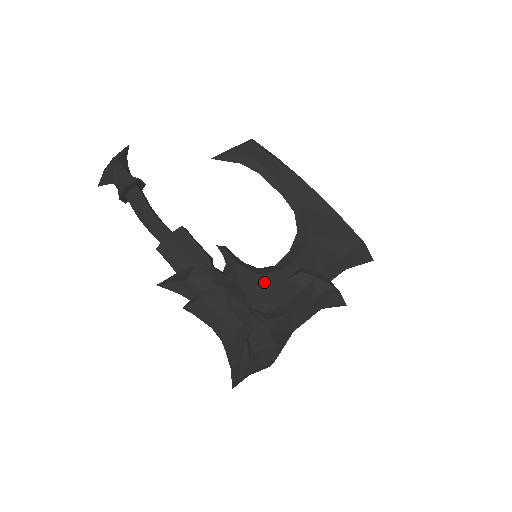
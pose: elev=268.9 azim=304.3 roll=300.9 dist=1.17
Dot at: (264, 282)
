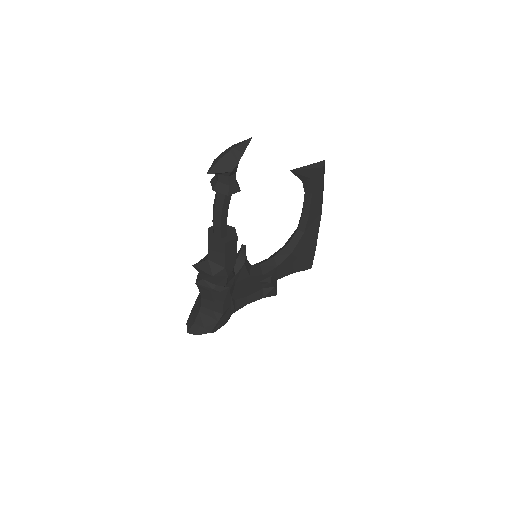
Dot at: (249, 282)
